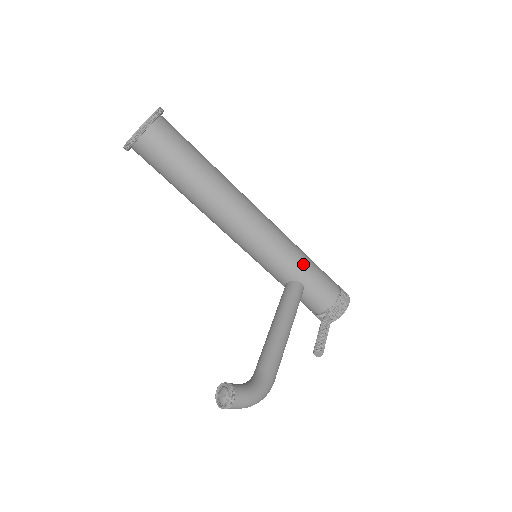
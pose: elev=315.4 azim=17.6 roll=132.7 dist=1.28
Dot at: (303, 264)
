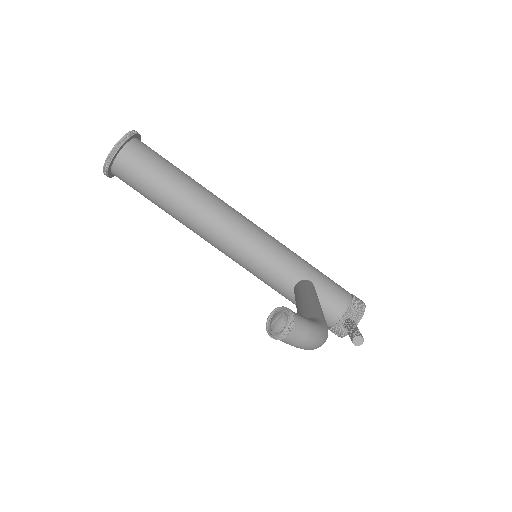
Dot at: (305, 263)
